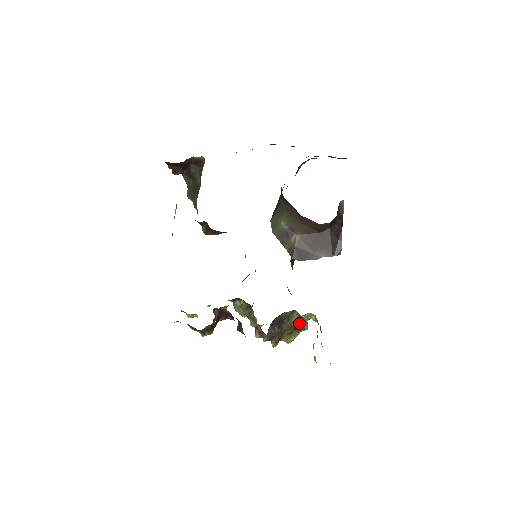
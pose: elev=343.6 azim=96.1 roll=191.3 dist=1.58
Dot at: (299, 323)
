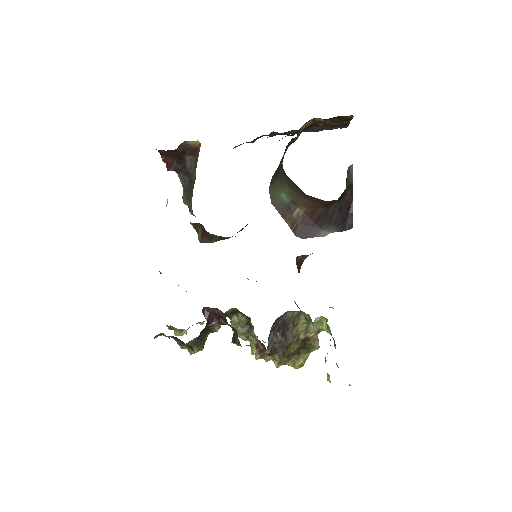
Dot at: (308, 335)
